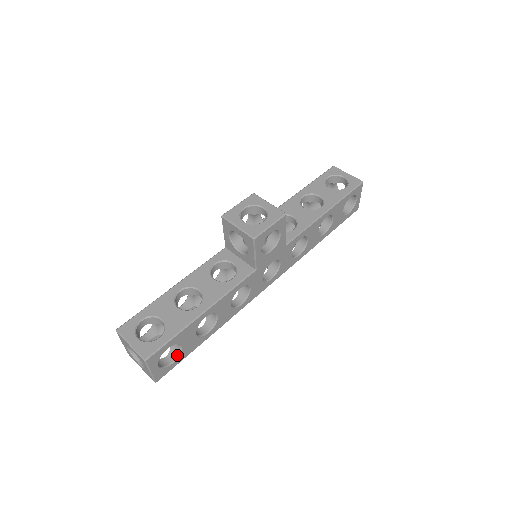
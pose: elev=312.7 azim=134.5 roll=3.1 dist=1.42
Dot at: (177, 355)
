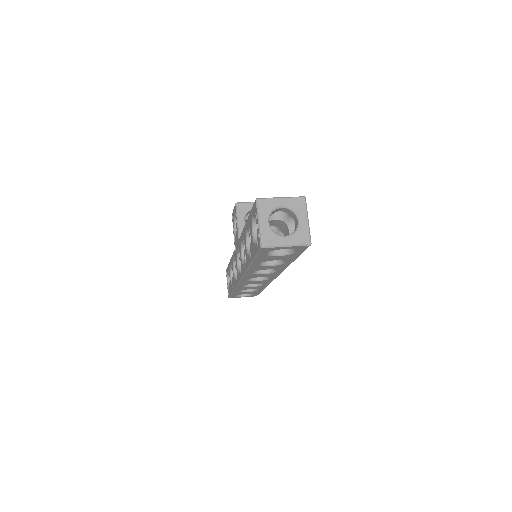
Dot at: occluded
